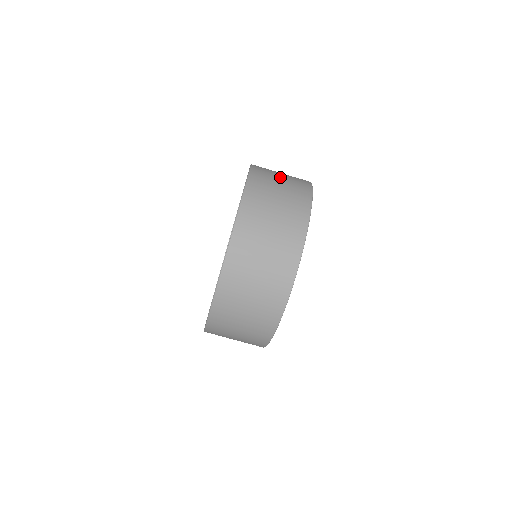
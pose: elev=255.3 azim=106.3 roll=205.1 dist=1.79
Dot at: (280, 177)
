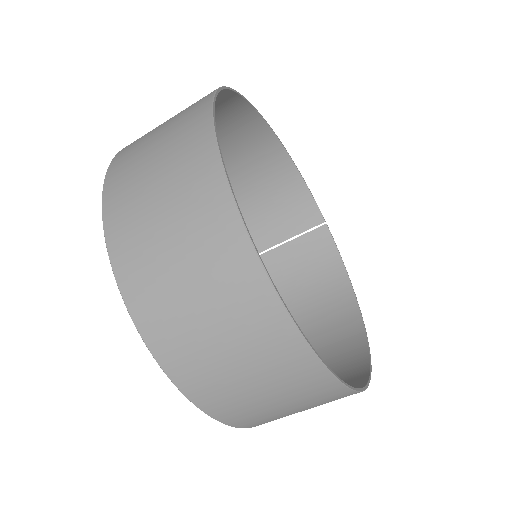
Dot at: (170, 249)
